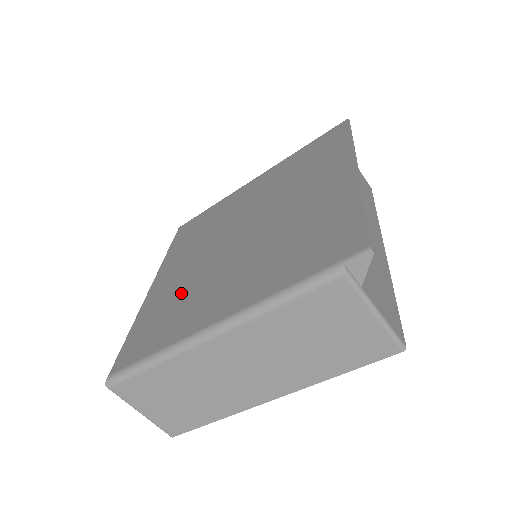
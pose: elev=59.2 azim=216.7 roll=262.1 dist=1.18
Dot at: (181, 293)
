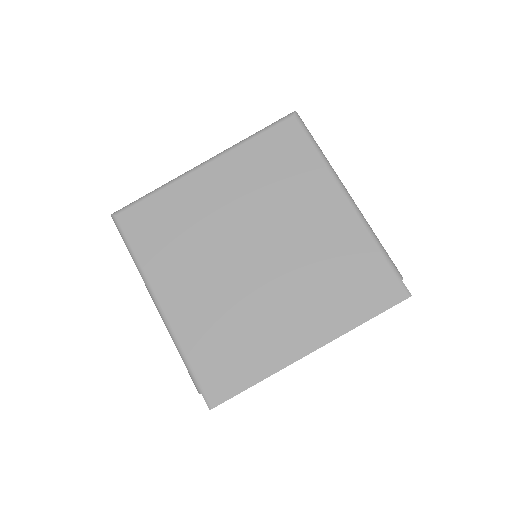
Dot at: (191, 230)
